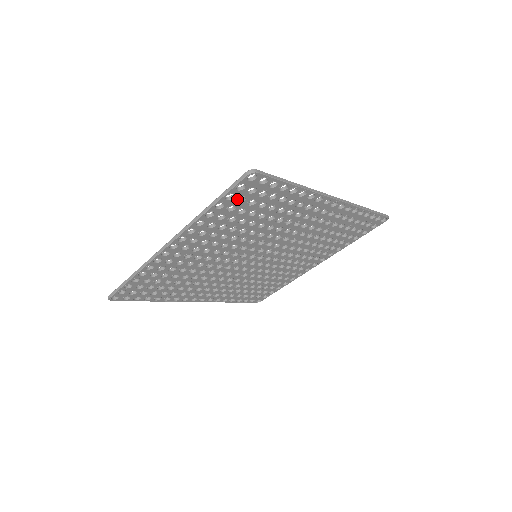
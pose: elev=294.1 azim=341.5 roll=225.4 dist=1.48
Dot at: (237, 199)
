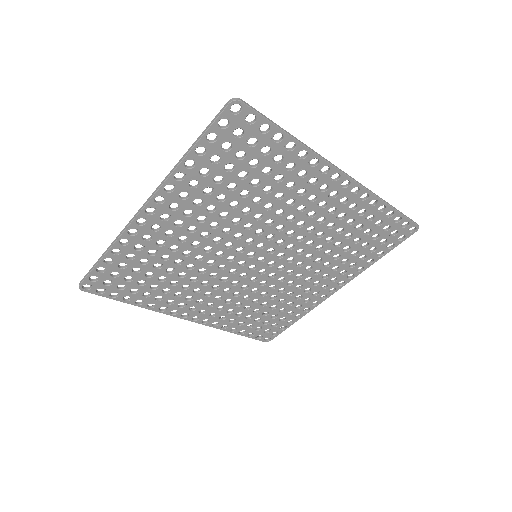
Dot at: (221, 144)
